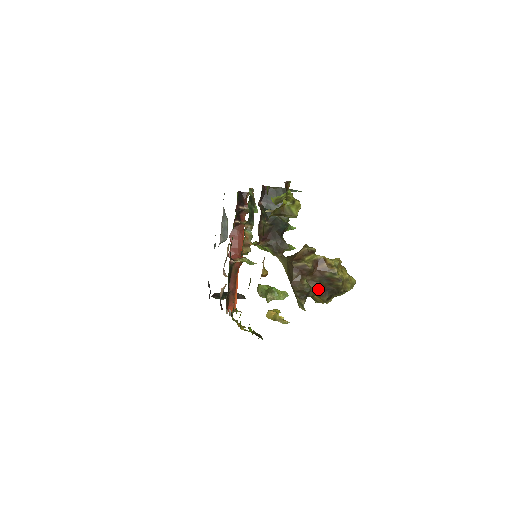
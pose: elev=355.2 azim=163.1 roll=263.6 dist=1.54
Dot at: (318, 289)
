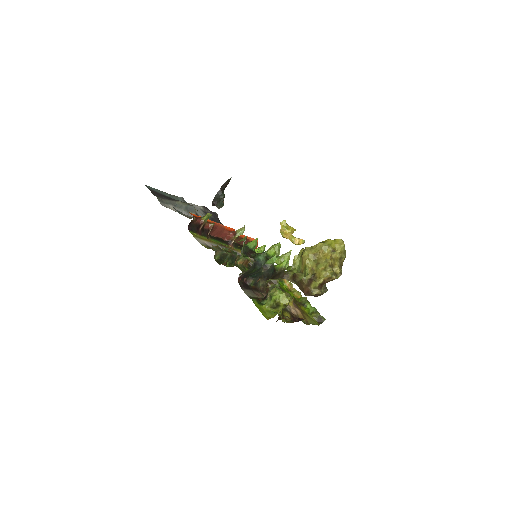
Dot at: occluded
